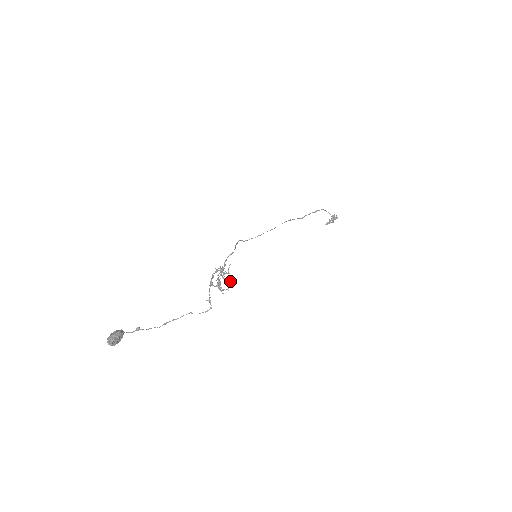
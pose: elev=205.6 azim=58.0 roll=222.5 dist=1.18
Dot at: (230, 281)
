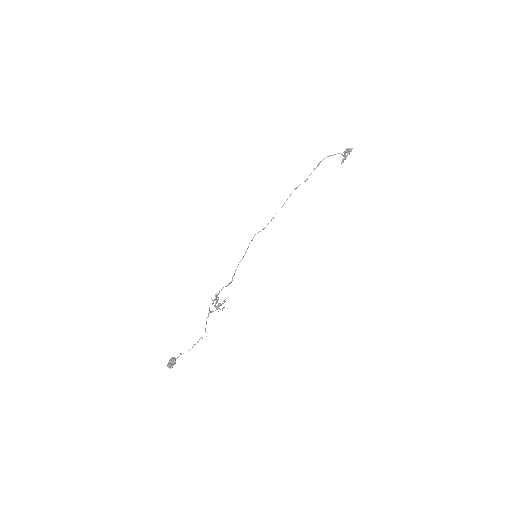
Dot at: occluded
